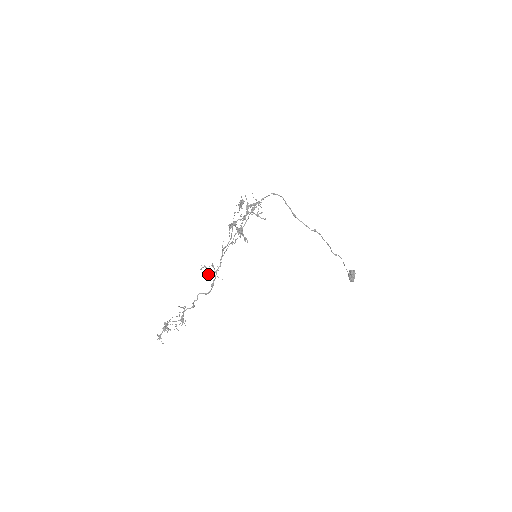
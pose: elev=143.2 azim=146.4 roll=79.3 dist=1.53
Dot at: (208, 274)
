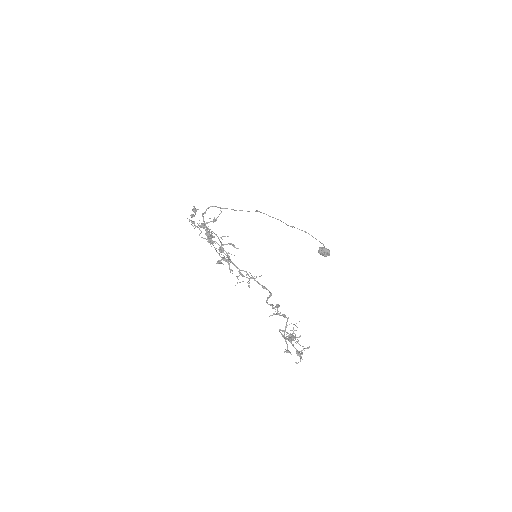
Dot at: (249, 285)
